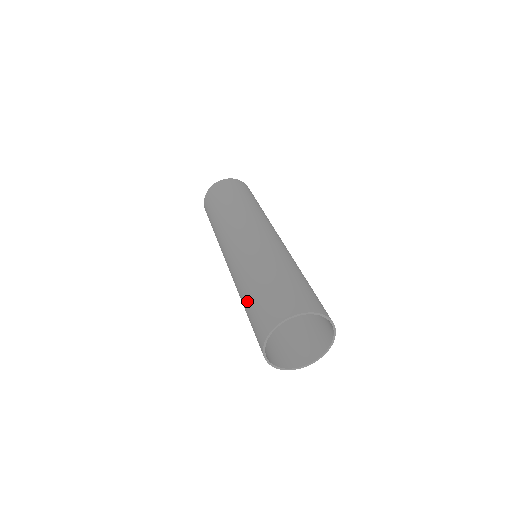
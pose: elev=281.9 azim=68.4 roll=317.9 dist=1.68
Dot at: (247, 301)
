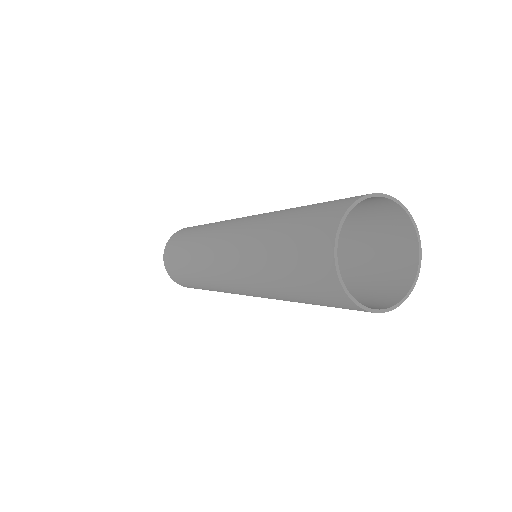
Dot at: (279, 235)
